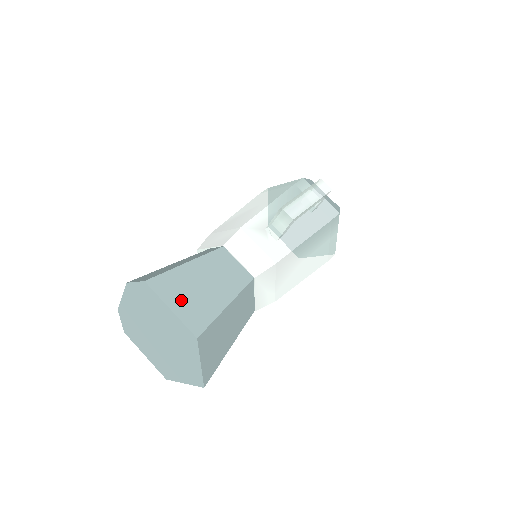
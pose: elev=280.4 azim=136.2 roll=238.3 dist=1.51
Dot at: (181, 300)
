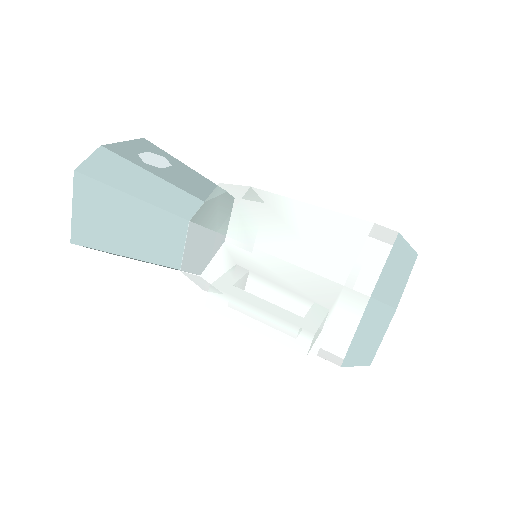
Dot at: (88, 212)
